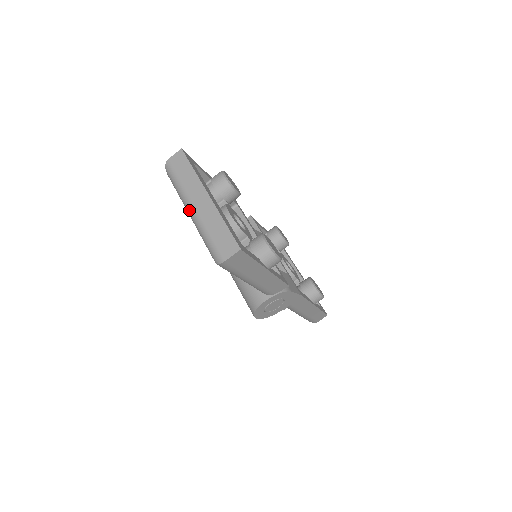
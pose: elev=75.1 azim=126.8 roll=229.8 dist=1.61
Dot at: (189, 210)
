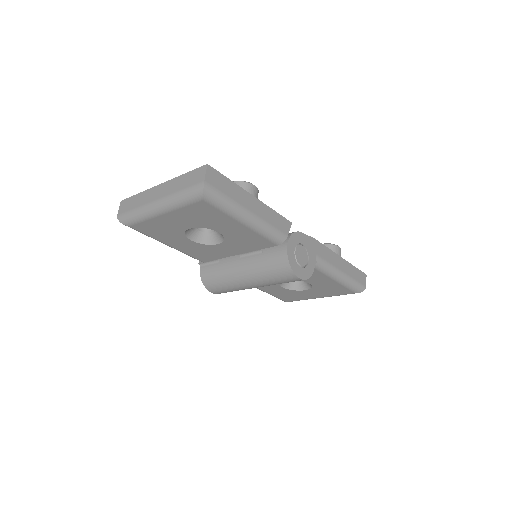
Dot at: (156, 207)
